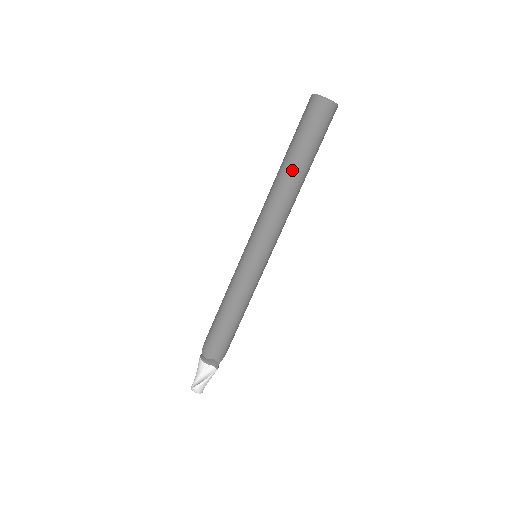
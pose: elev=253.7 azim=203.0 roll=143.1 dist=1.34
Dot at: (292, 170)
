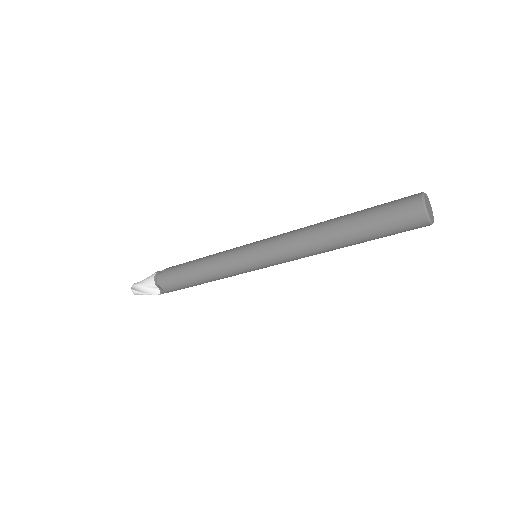
Dot at: (342, 235)
